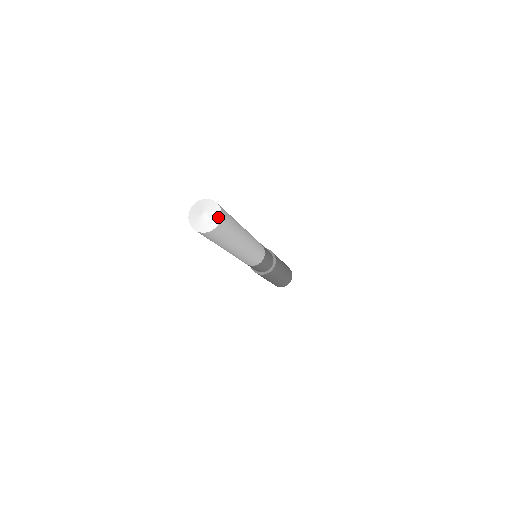
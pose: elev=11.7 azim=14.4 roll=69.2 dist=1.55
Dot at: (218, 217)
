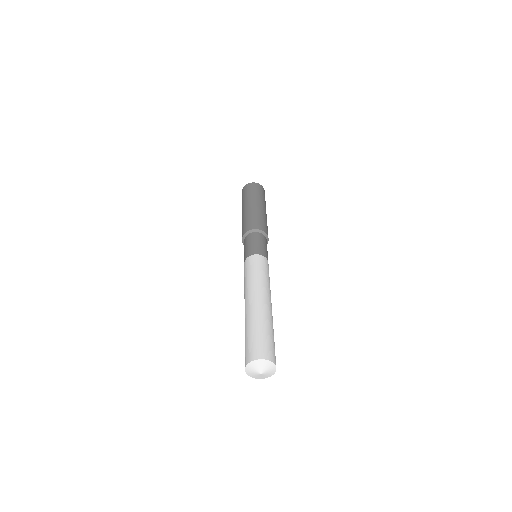
Dot at: (266, 377)
